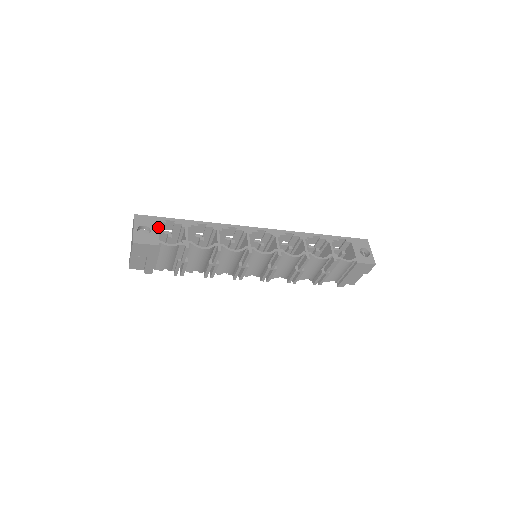
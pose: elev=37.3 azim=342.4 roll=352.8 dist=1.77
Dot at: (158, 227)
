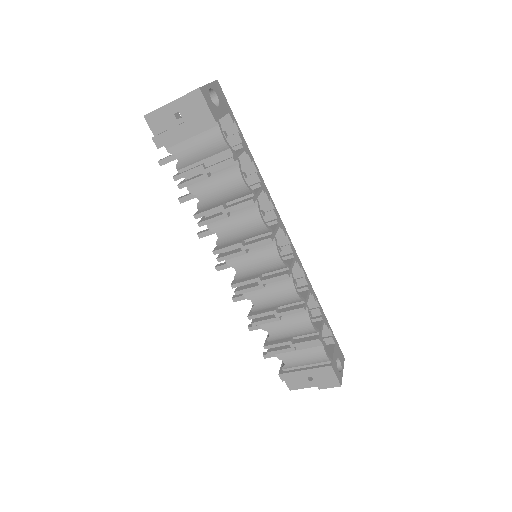
Dot at: occluded
